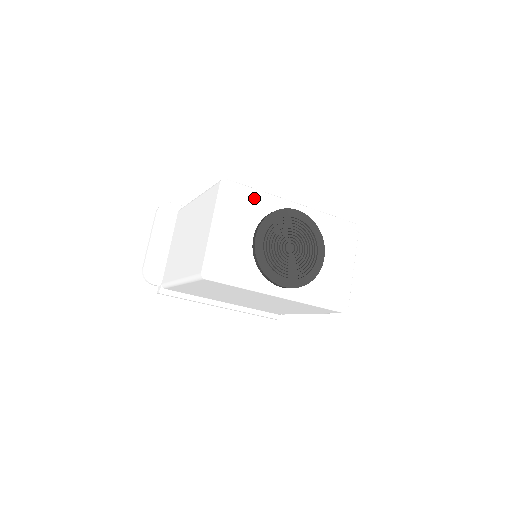
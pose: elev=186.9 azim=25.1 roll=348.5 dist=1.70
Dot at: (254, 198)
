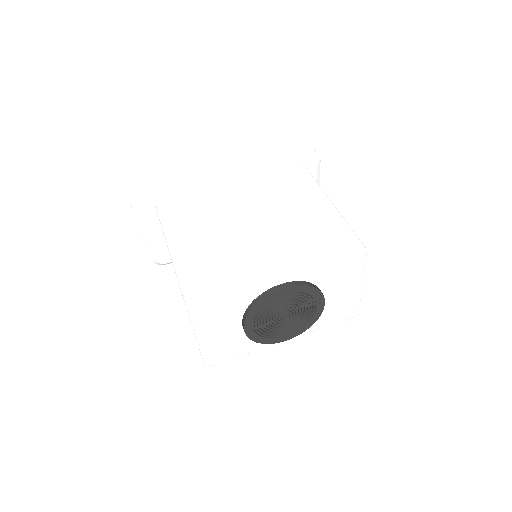
Dot at: (230, 301)
